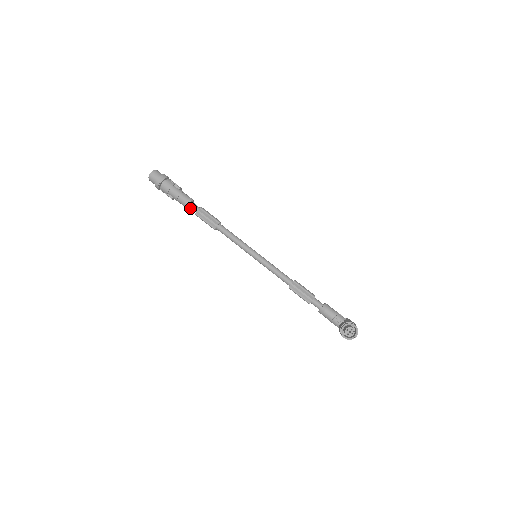
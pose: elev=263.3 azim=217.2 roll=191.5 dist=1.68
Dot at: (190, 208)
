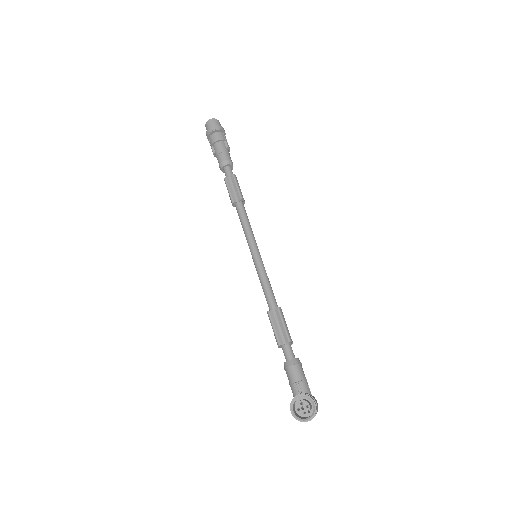
Dot at: (224, 171)
